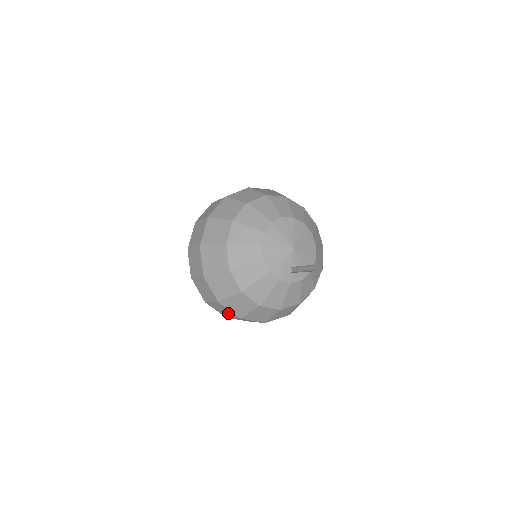
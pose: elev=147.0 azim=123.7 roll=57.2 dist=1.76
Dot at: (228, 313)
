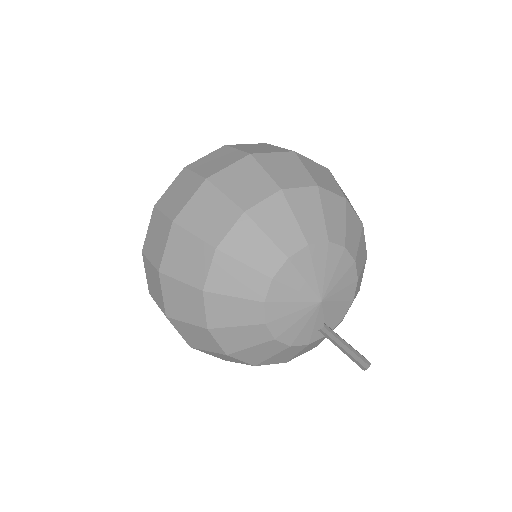
Dot at: occluded
